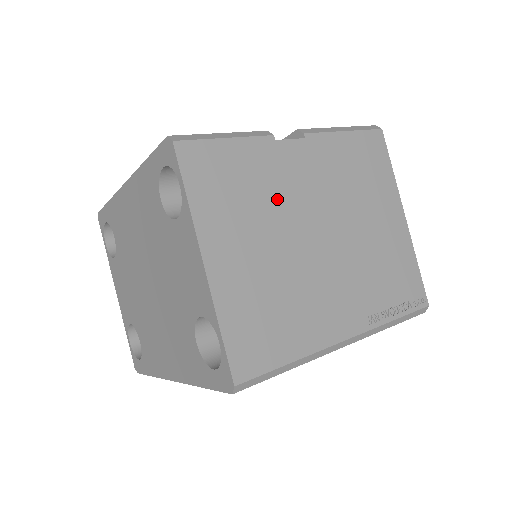
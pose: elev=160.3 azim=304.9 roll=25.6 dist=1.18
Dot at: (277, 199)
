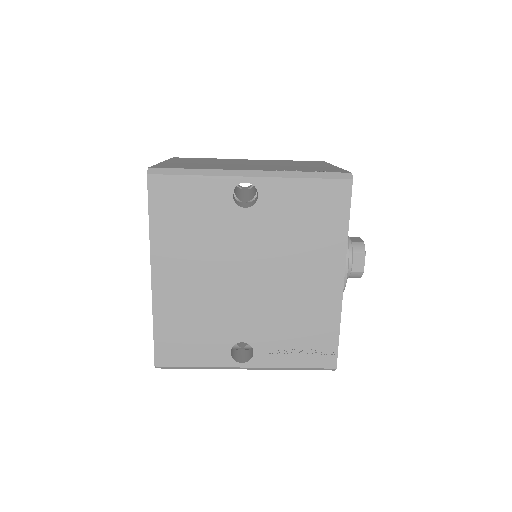
Dot at: (224, 161)
